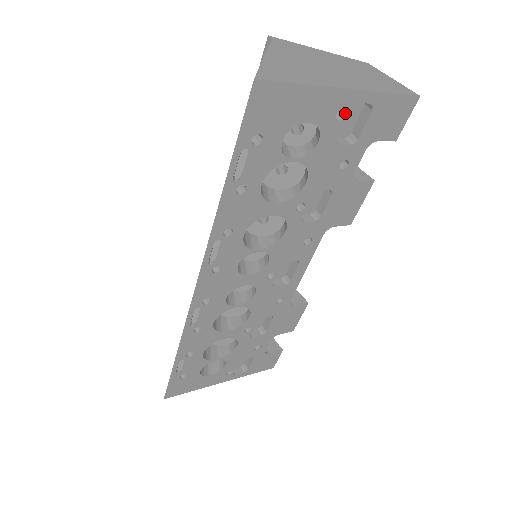
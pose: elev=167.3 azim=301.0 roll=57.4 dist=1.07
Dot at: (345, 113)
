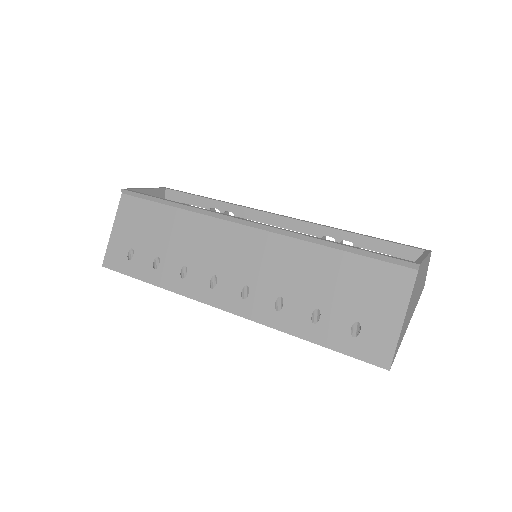
Dot at: occluded
